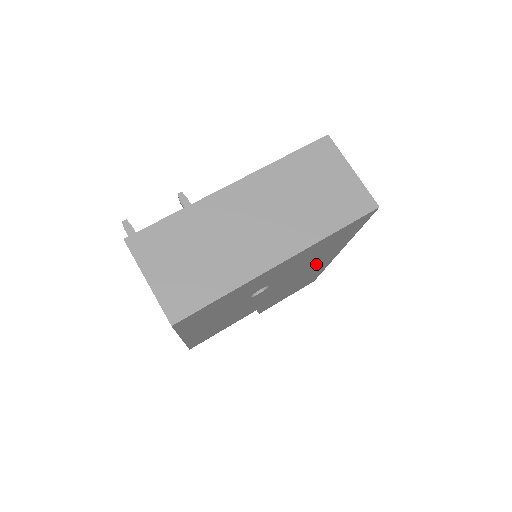
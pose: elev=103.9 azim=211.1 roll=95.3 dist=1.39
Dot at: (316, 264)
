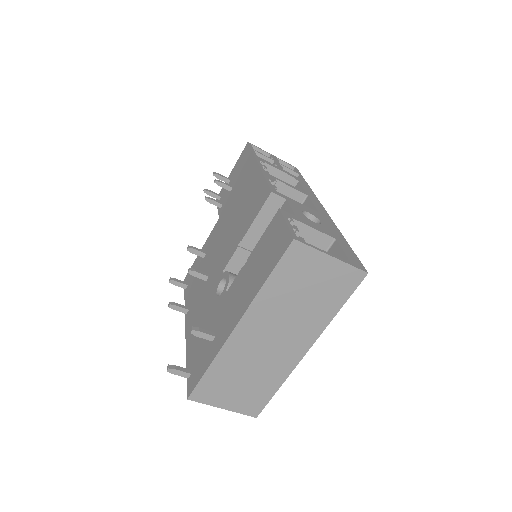
Dot at: occluded
